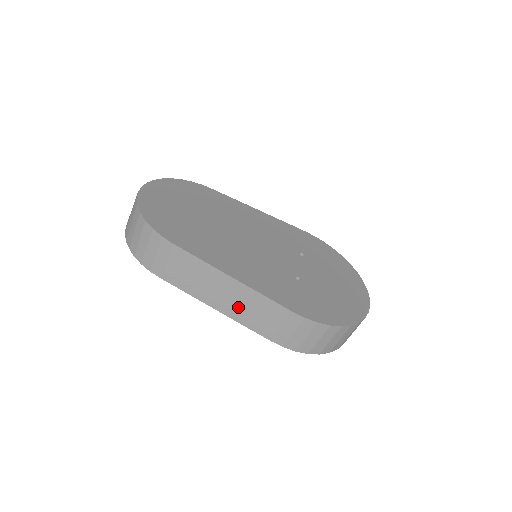
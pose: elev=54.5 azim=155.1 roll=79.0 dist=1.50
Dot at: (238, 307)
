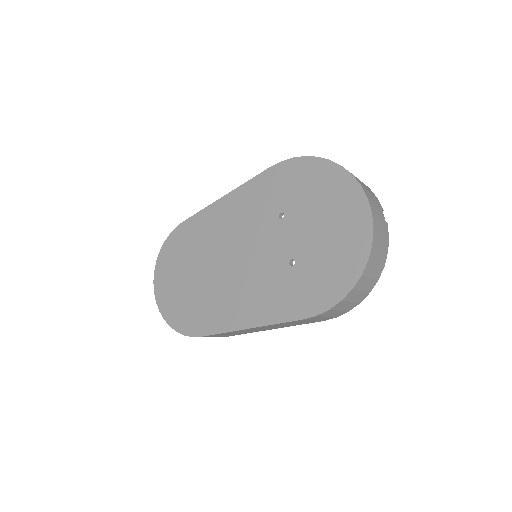
Dot at: occluded
